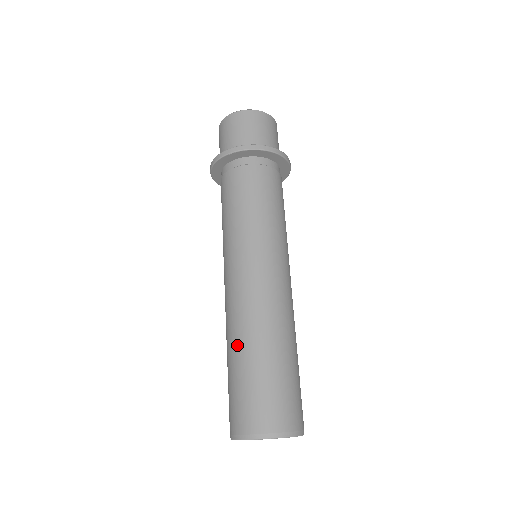
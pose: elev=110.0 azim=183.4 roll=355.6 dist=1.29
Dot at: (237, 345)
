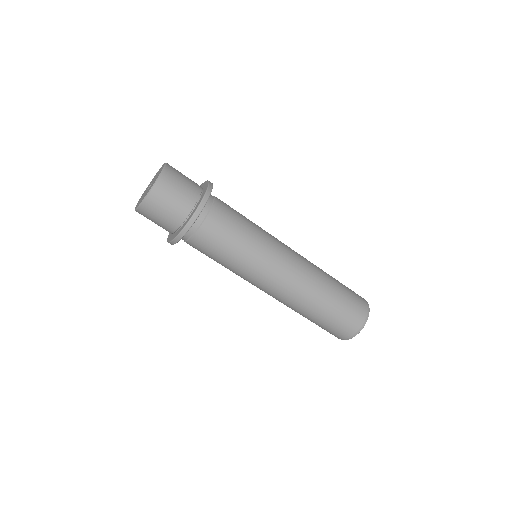
Dot at: (317, 304)
